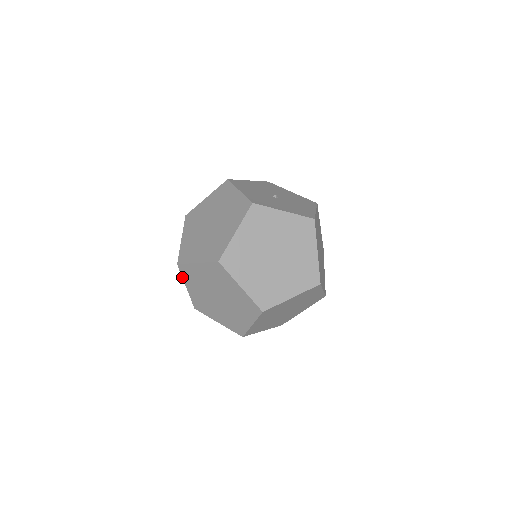
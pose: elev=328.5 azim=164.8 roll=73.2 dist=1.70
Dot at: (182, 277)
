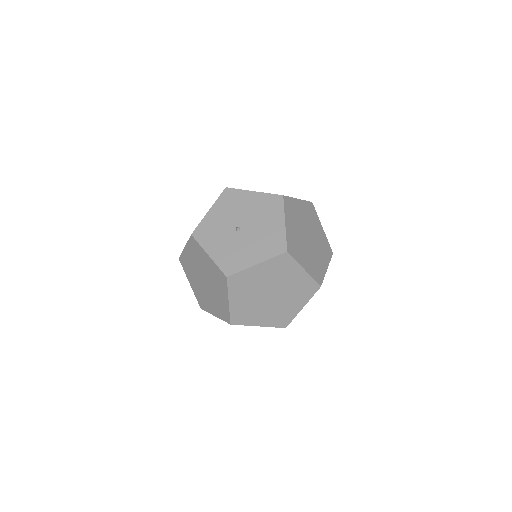
Dot at: occluded
